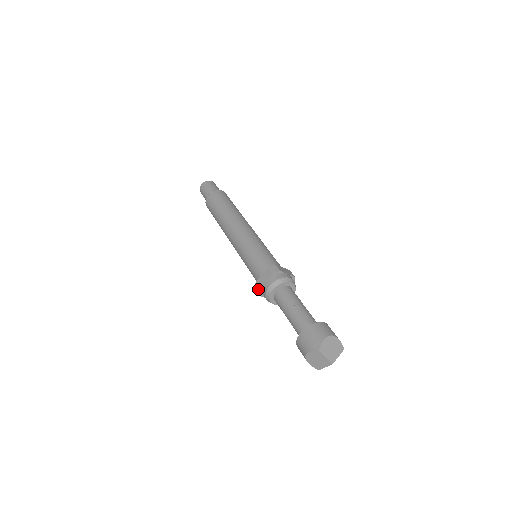
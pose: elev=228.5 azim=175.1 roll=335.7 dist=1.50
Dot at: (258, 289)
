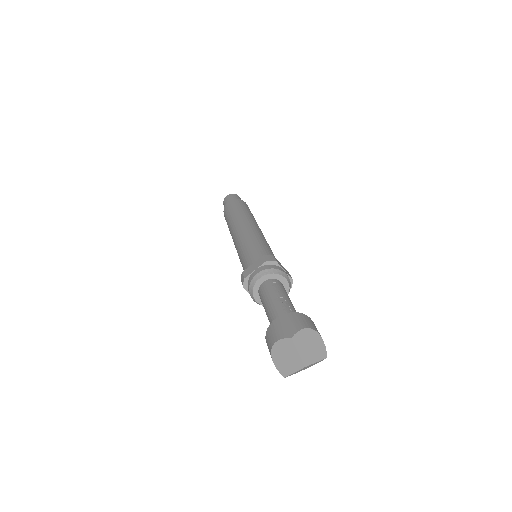
Dot at: (243, 277)
